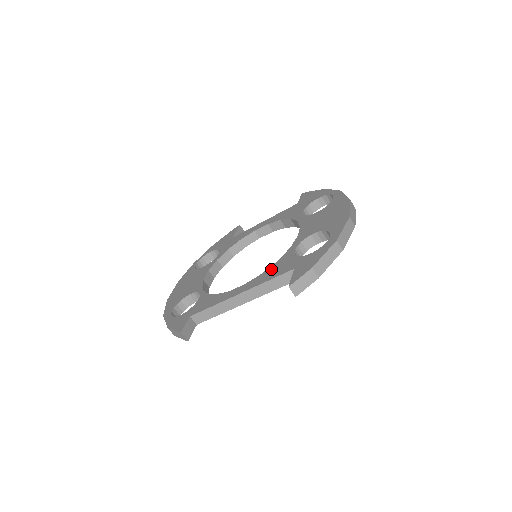
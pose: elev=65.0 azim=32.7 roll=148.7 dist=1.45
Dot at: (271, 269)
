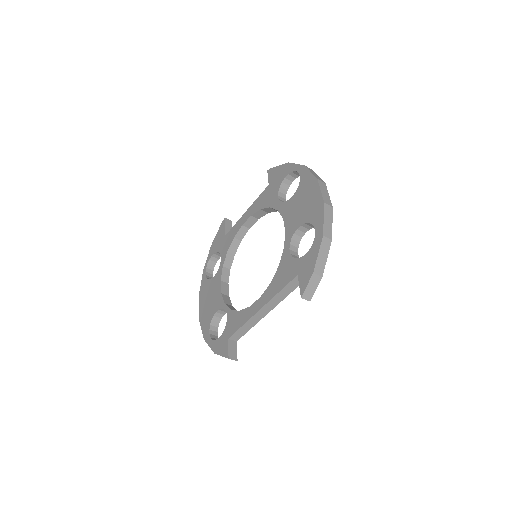
Dot at: (277, 276)
